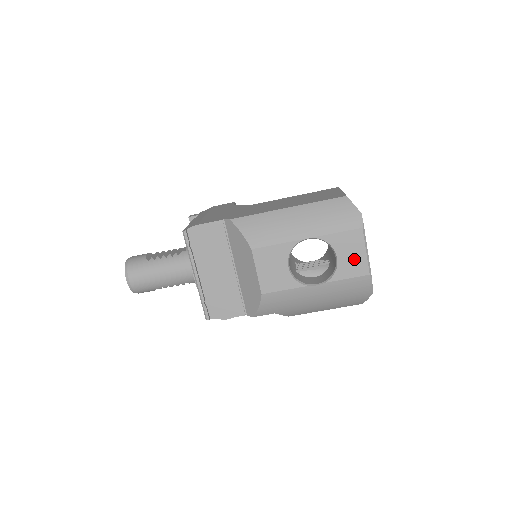
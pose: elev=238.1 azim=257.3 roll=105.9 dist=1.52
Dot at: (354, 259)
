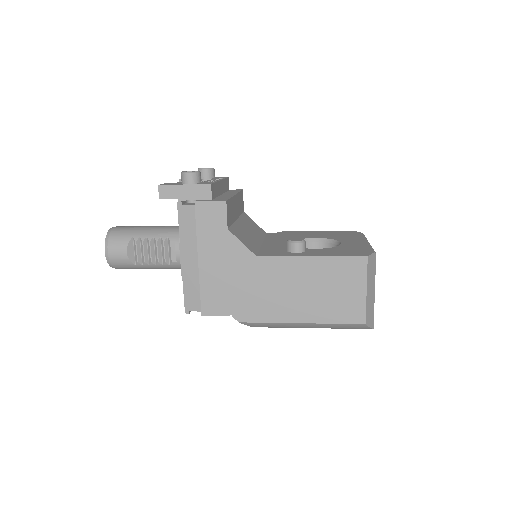
Dot at: occluded
